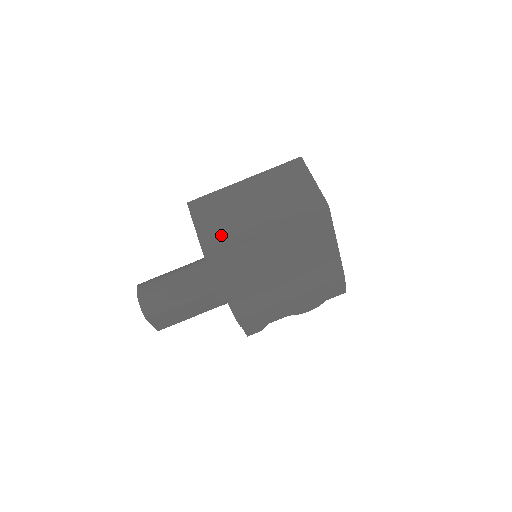
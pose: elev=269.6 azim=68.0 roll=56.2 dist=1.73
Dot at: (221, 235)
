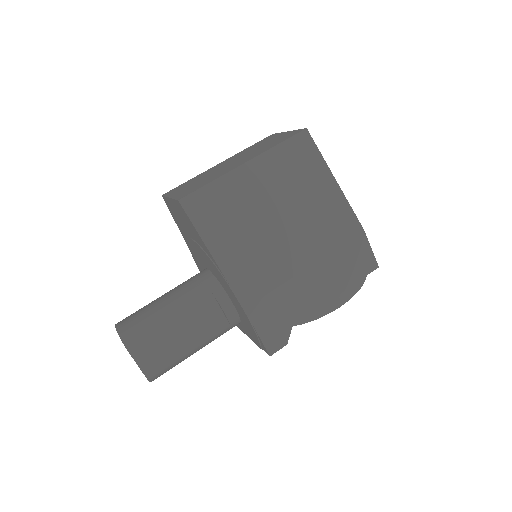
Dot at: (197, 186)
